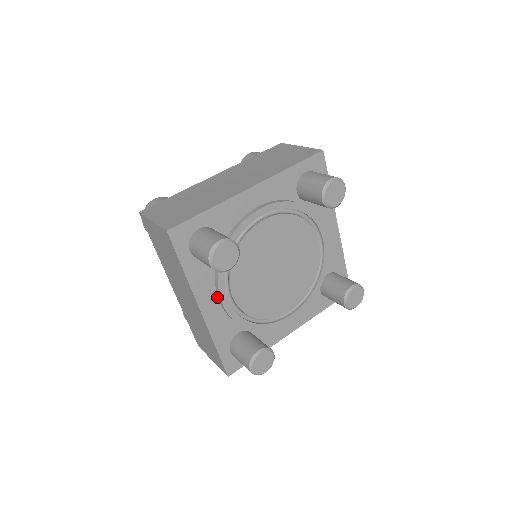
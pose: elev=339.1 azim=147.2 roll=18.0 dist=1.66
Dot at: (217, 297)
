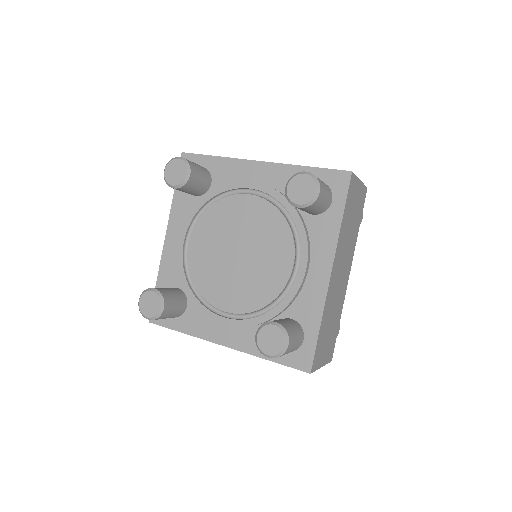
Dot at: occluded
